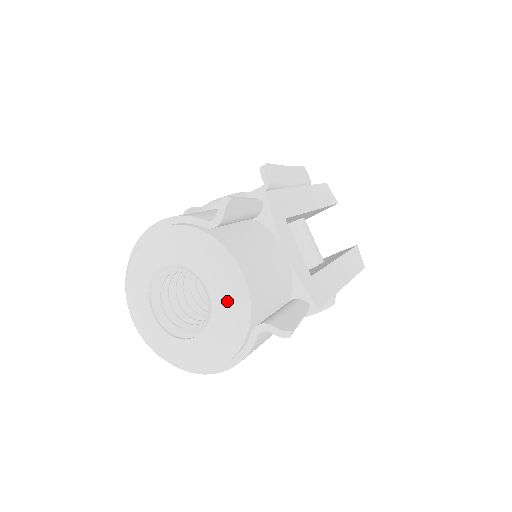
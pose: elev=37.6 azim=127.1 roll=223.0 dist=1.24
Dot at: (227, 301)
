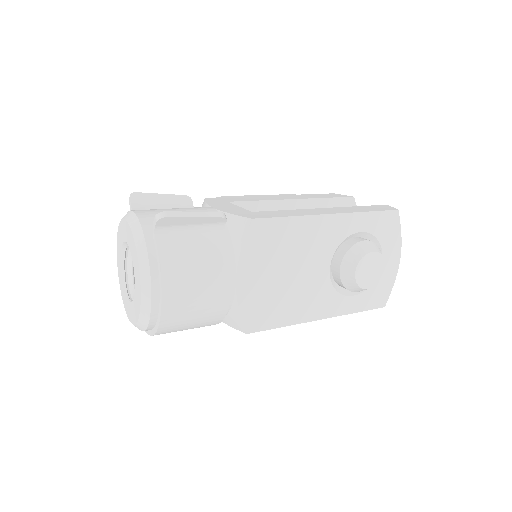
Dot at: (129, 233)
